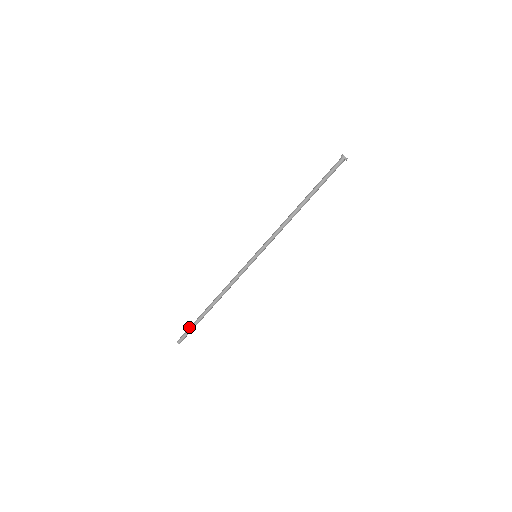
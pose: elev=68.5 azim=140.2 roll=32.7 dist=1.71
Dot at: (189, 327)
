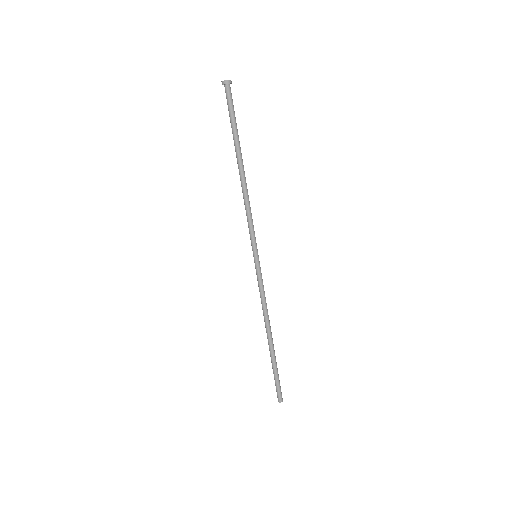
Dot at: (274, 378)
